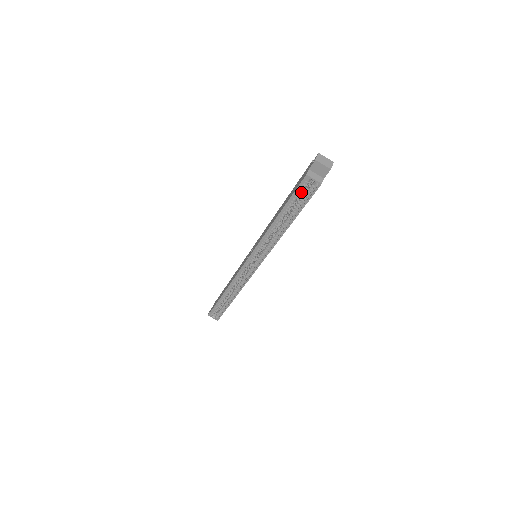
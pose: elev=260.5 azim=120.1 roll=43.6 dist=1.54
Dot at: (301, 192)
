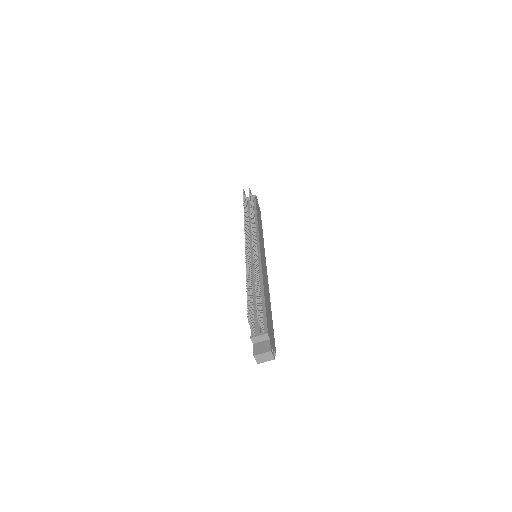
Dot at: occluded
